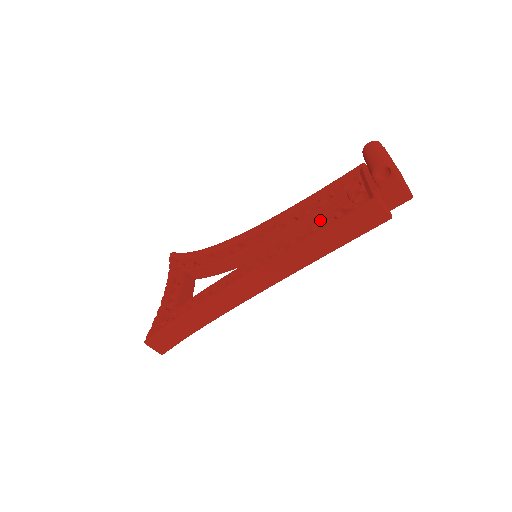
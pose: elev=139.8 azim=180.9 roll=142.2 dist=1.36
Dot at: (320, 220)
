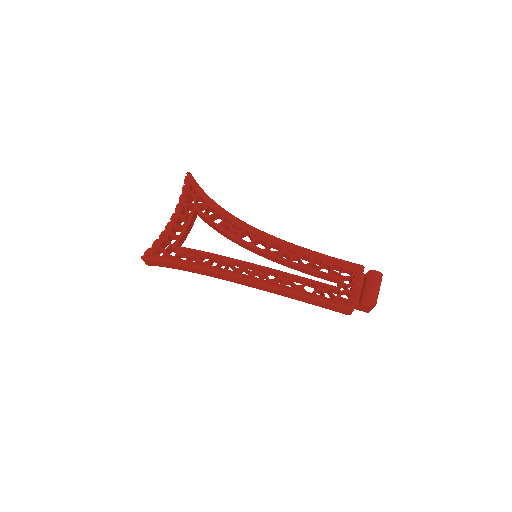
Dot at: (313, 283)
